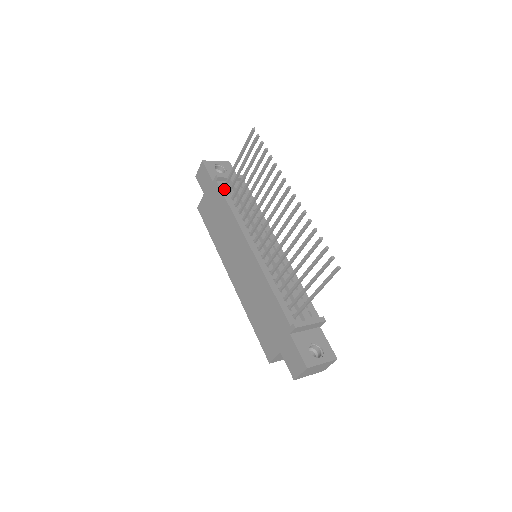
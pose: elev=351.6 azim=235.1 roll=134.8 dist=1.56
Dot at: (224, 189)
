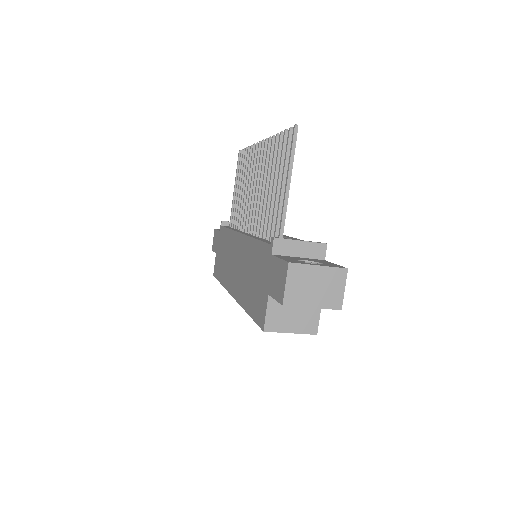
Dot at: occluded
